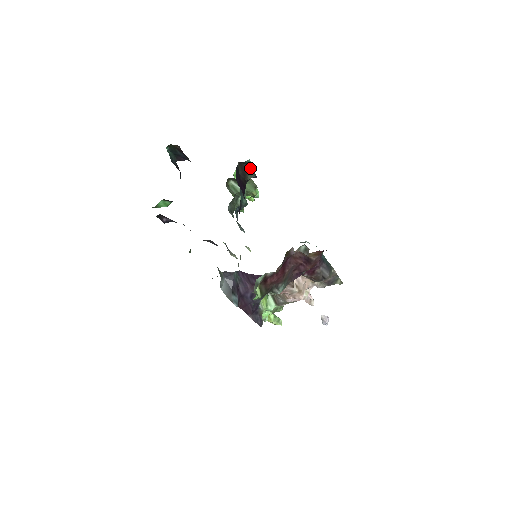
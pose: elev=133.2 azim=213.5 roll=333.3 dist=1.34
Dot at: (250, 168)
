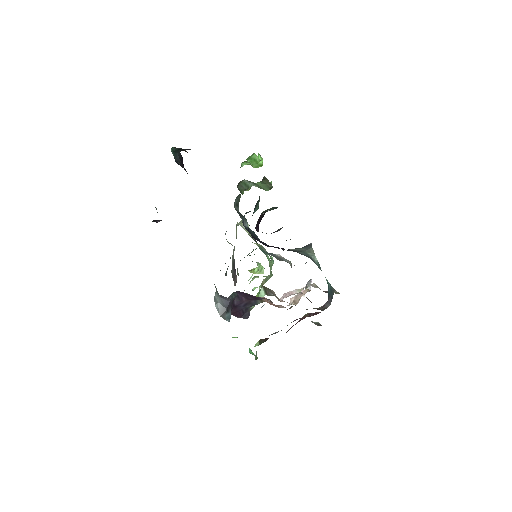
Dot at: occluded
